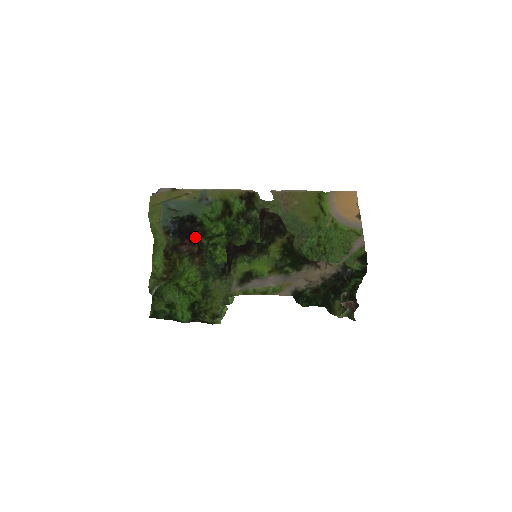
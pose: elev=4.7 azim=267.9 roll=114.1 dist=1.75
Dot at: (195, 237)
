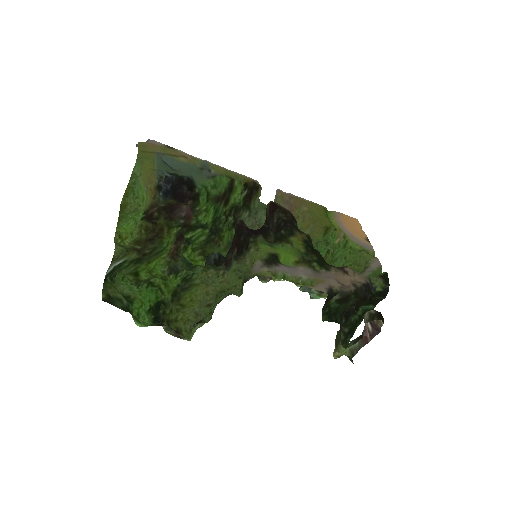
Dot at: occluded
